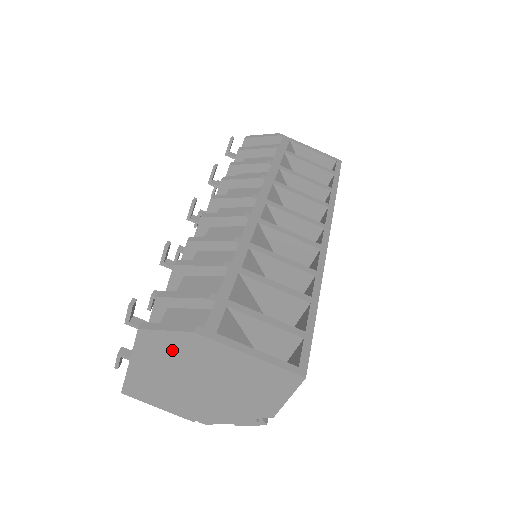
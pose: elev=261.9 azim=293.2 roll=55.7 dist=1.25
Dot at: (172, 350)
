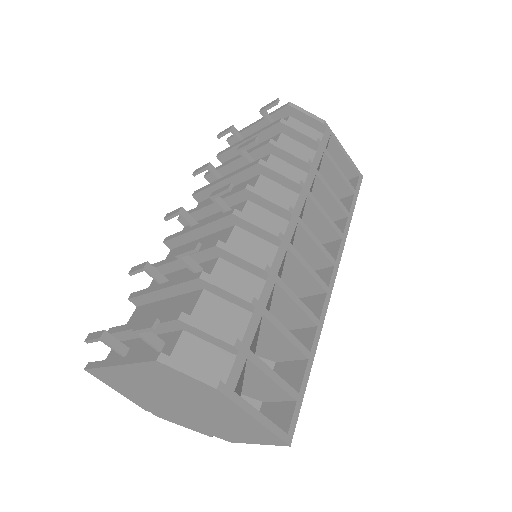
Dot at: (178, 383)
